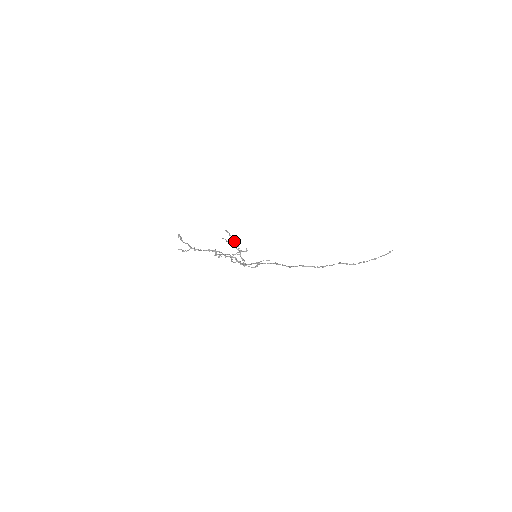
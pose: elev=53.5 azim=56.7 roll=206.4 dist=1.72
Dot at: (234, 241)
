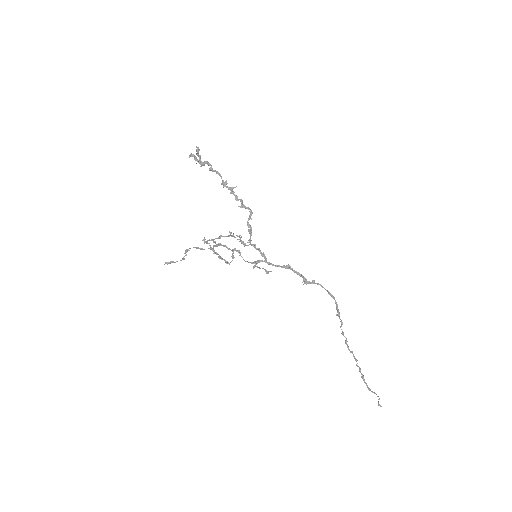
Dot at: (230, 232)
